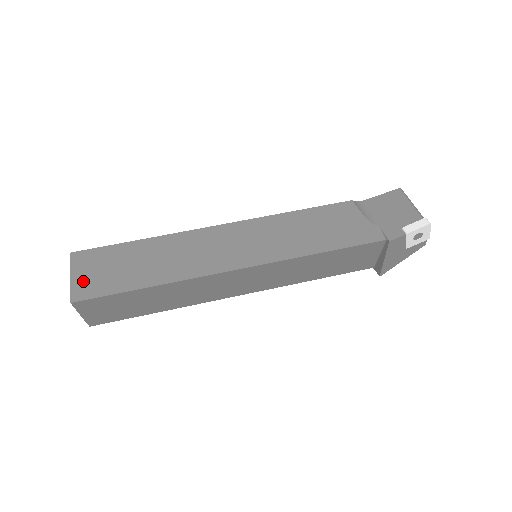
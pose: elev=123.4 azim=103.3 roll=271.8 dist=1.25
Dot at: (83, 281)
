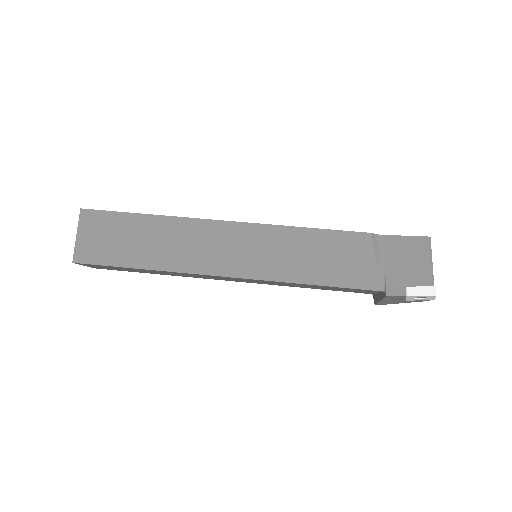
Dot at: (87, 243)
